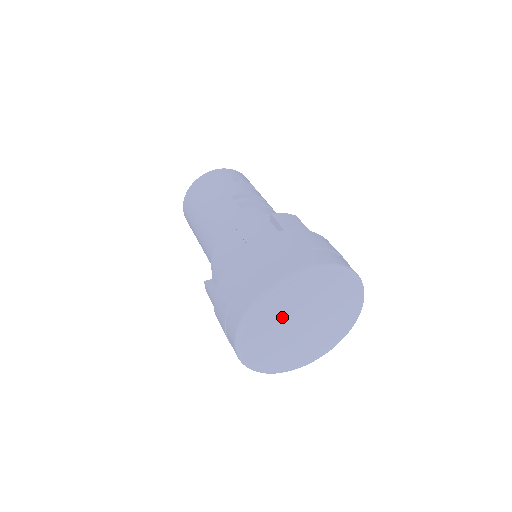
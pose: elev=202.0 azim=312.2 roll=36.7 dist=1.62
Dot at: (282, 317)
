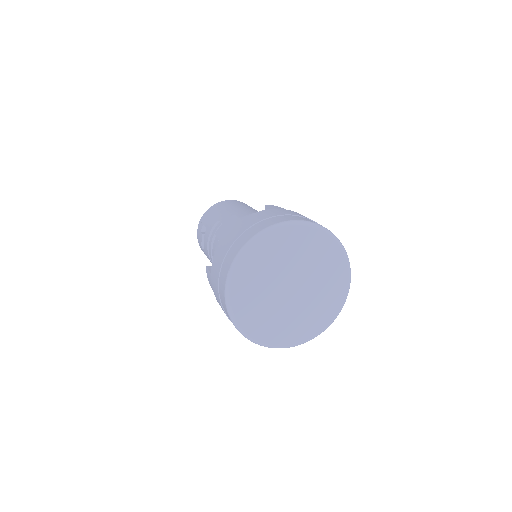
Dot at: (297, 258)
